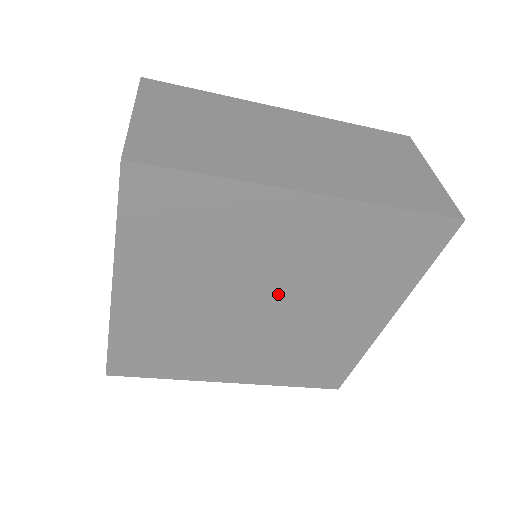
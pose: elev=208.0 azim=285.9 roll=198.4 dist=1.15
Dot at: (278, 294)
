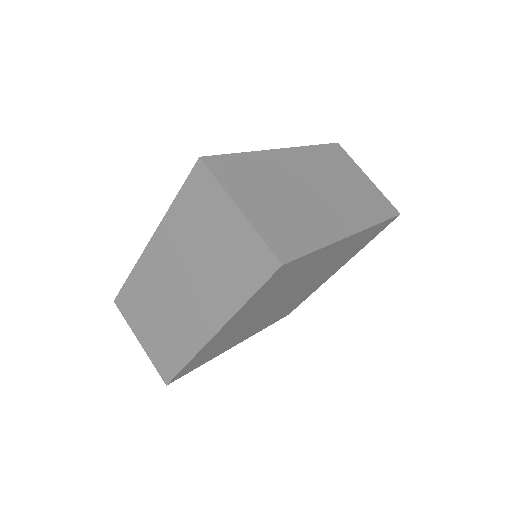
Dot at: (300, 287)
